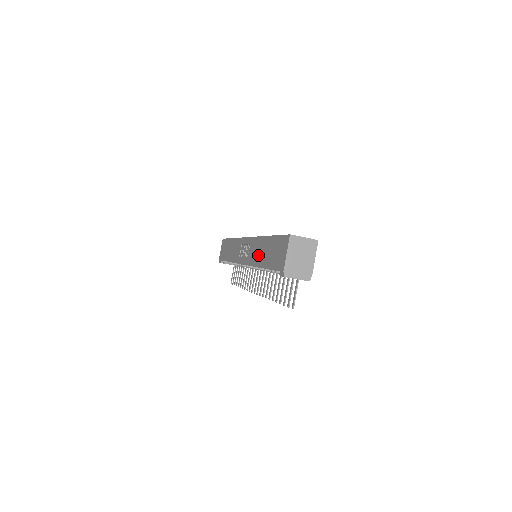
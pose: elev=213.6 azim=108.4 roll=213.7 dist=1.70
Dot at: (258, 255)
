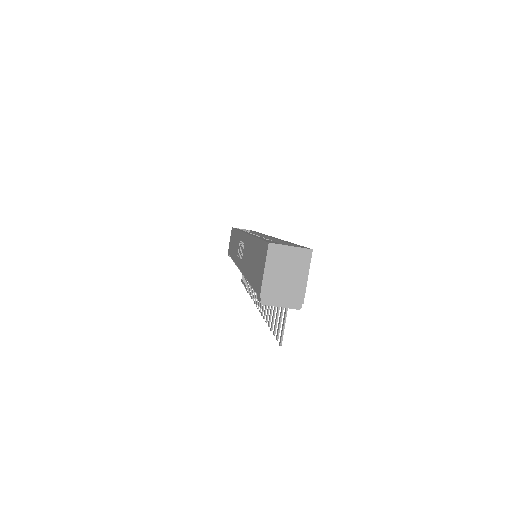
Dot at: (247, 261)
